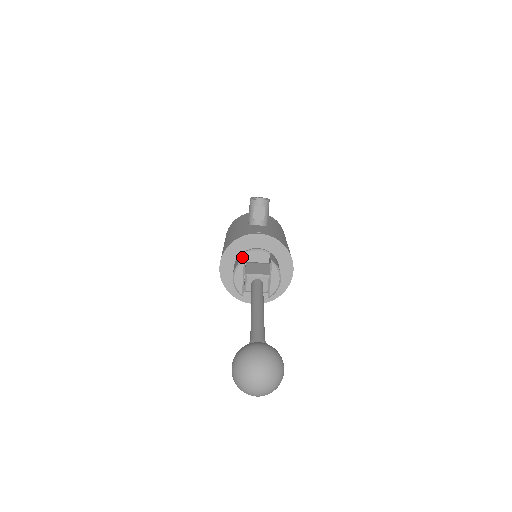
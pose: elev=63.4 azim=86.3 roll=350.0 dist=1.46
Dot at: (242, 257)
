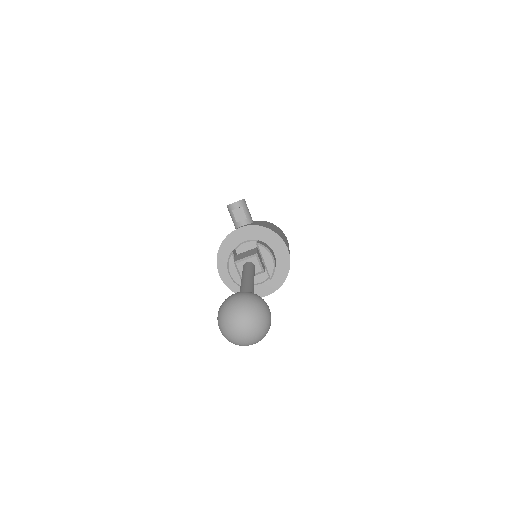
Dot at: occluded
